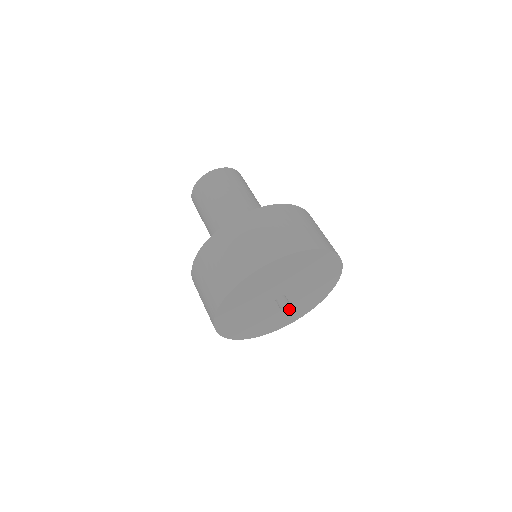
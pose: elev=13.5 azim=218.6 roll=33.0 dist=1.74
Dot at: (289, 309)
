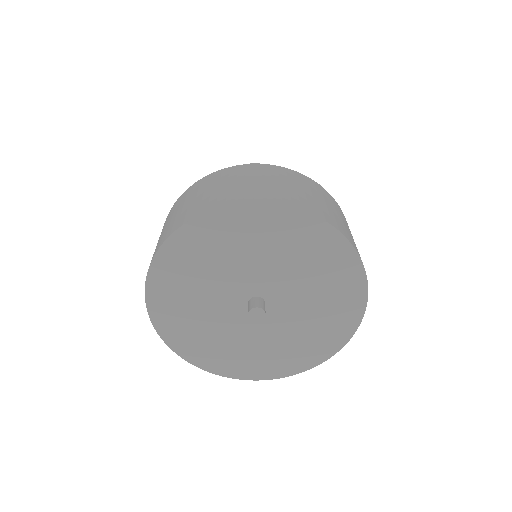
Dot at: (301, 325)
